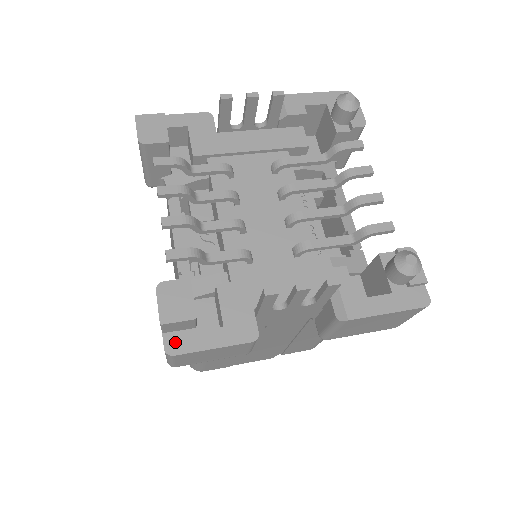
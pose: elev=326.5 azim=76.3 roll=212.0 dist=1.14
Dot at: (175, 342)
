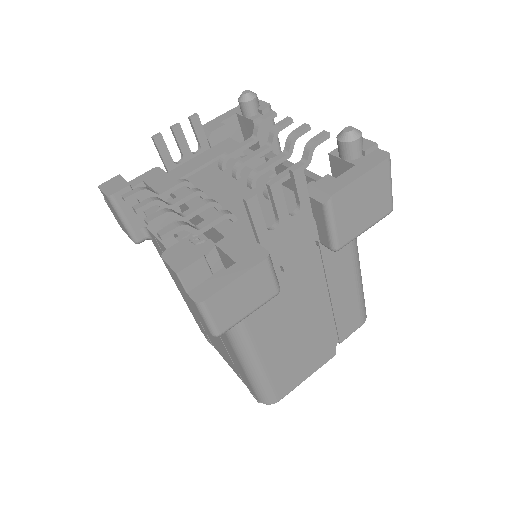
Dot at: (200, 292)
